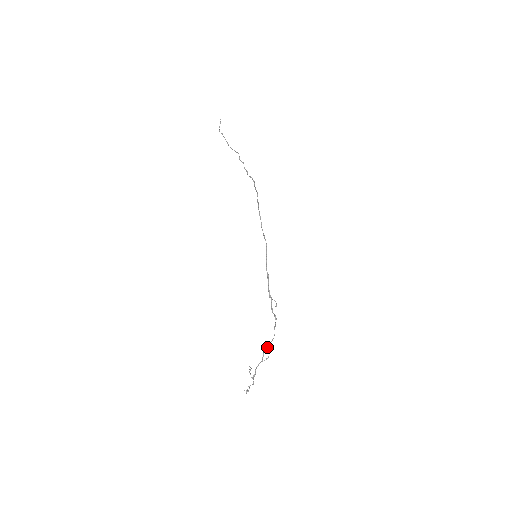
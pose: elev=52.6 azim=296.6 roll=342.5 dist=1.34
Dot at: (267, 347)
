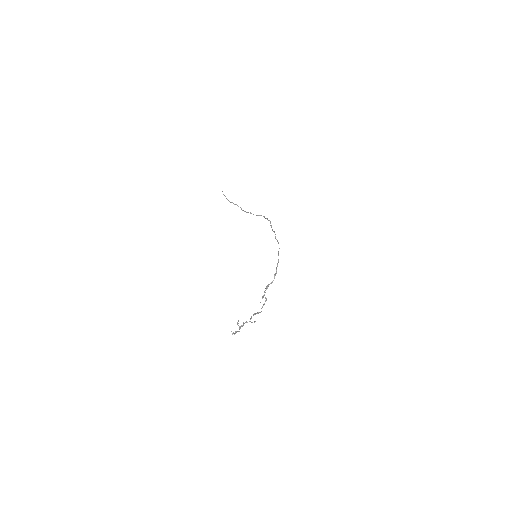
Dot at: (255, 314)
